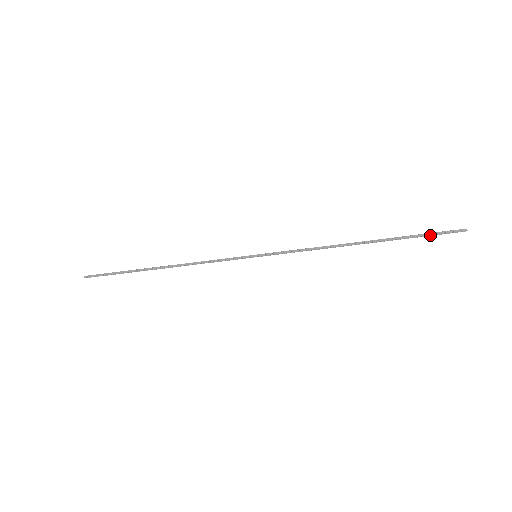
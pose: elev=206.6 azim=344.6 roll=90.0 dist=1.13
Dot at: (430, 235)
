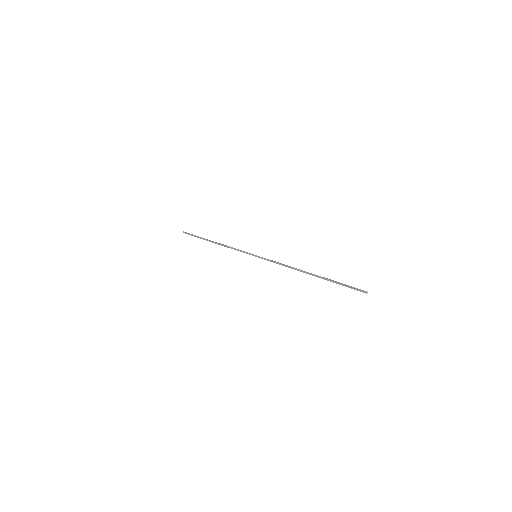
Dot at: (346, 286)
